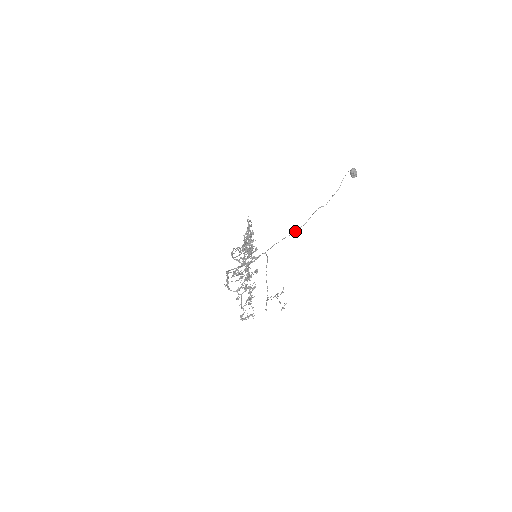
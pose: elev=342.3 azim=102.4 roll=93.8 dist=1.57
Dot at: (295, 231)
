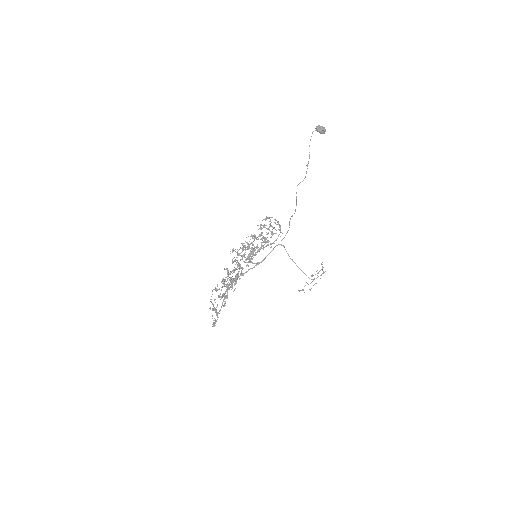
Dot at: occluded
